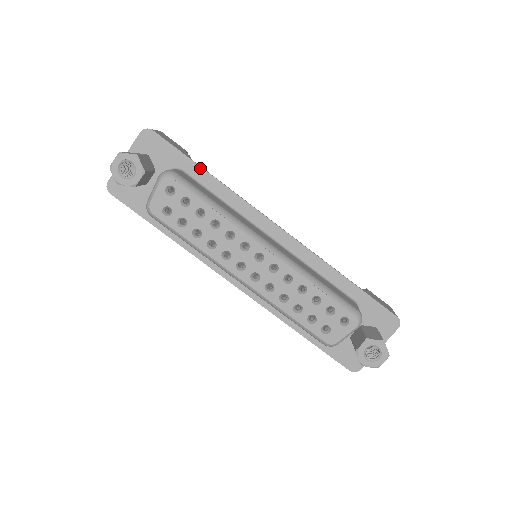
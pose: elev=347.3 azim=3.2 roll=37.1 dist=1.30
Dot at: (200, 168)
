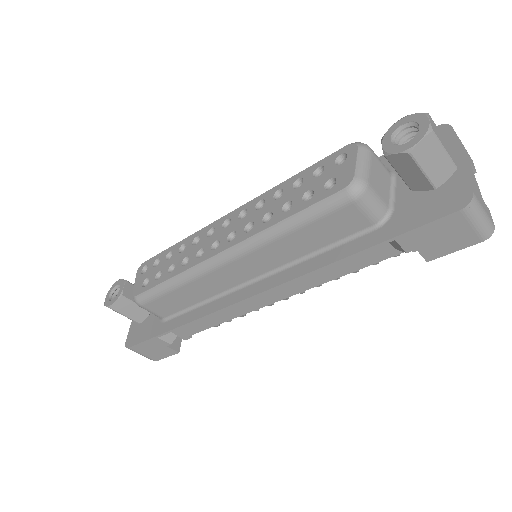
Dot at: occluded
